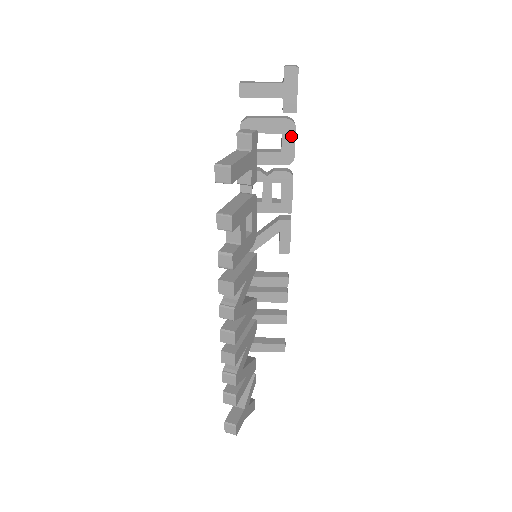
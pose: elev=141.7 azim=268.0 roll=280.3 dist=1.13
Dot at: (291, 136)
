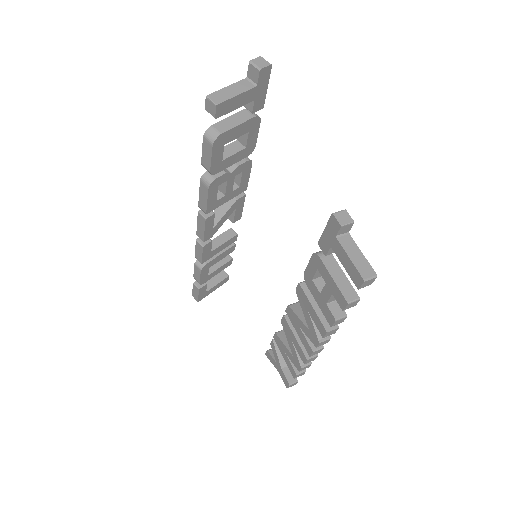
Dot at: (256, 130)
